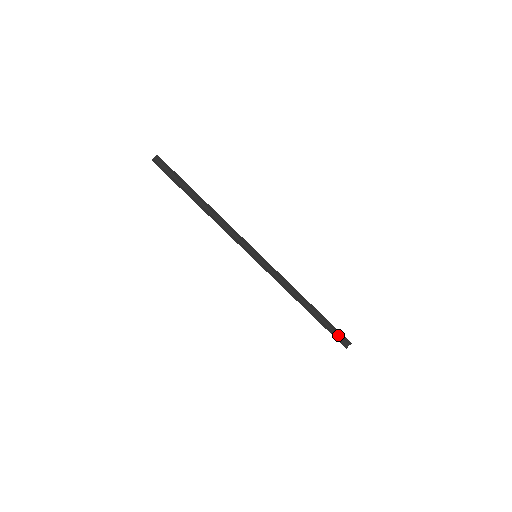
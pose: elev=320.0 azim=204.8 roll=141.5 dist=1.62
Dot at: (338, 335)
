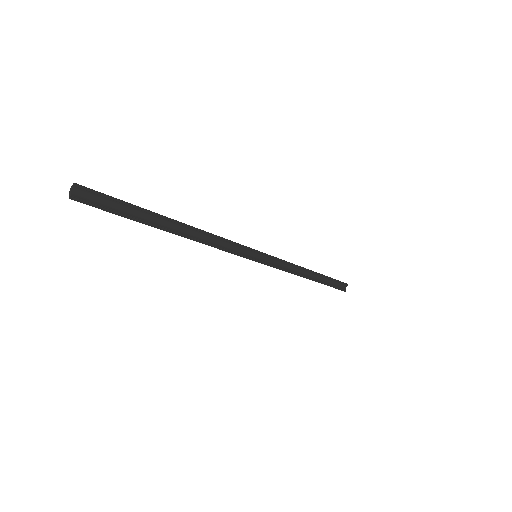
Dot at: (338, 284)
